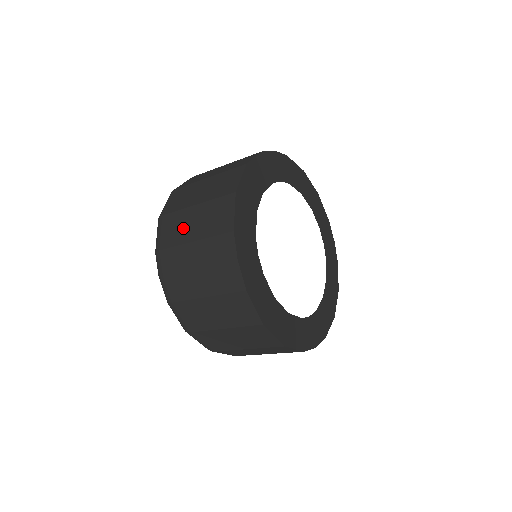
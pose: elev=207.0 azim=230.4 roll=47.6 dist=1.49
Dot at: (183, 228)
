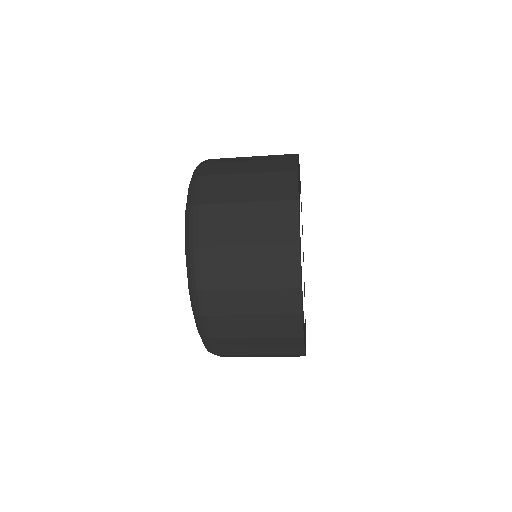
Dot at: occluded
